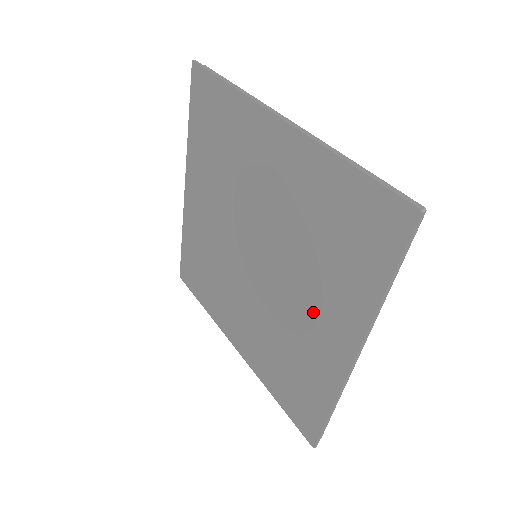
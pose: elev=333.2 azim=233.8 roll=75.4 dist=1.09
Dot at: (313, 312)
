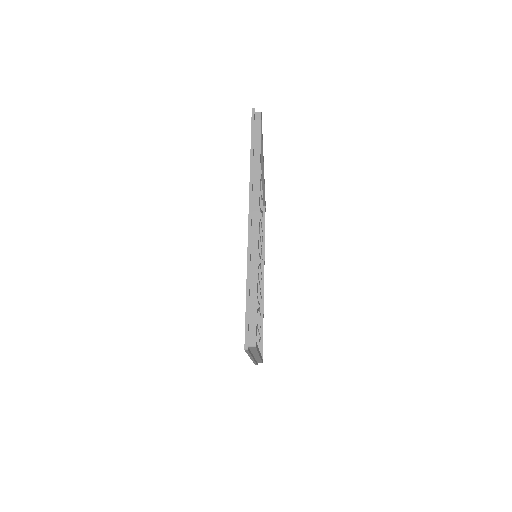
Dot at: occluded
